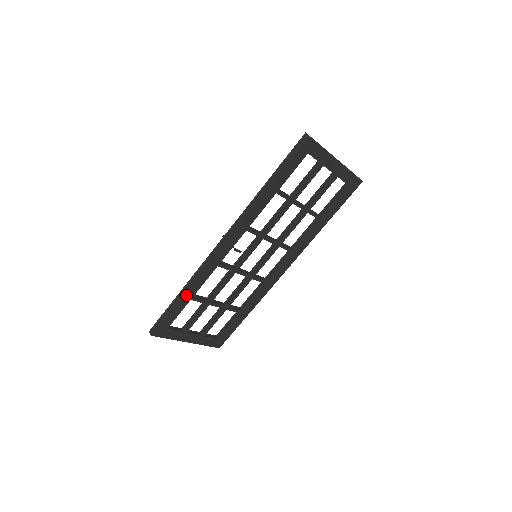
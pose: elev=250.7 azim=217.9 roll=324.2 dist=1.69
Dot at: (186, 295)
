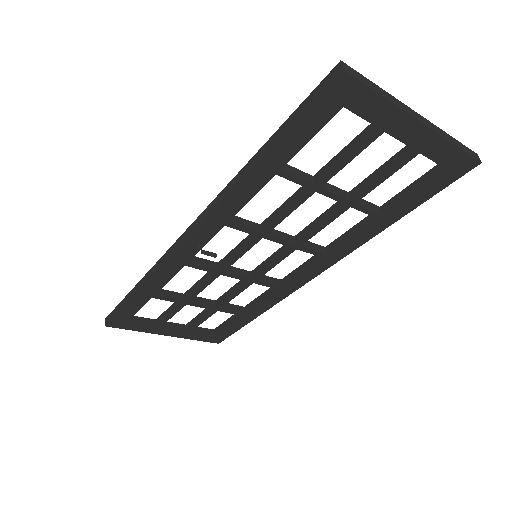
Dot at: (142, 292)
